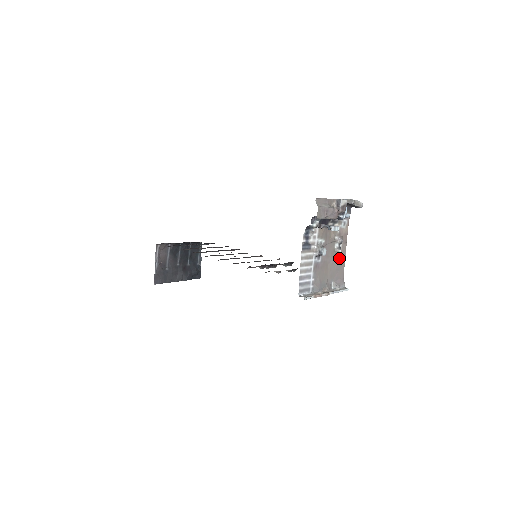
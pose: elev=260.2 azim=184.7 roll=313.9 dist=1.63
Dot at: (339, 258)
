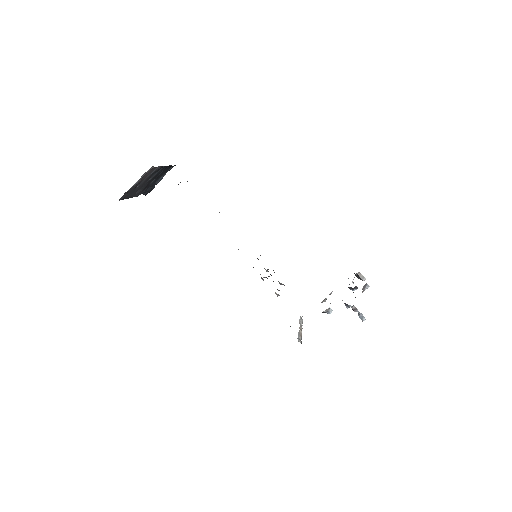
Dot at: occluded
